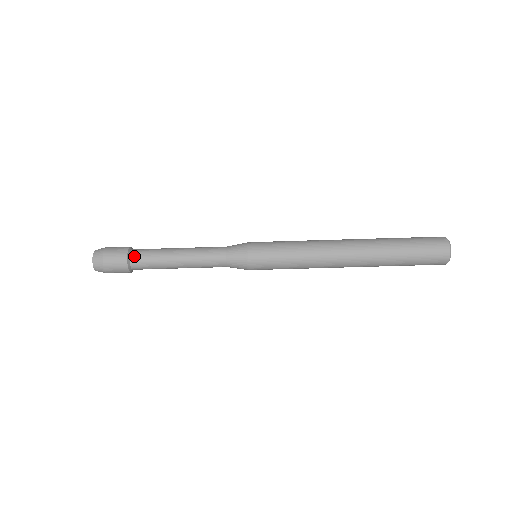
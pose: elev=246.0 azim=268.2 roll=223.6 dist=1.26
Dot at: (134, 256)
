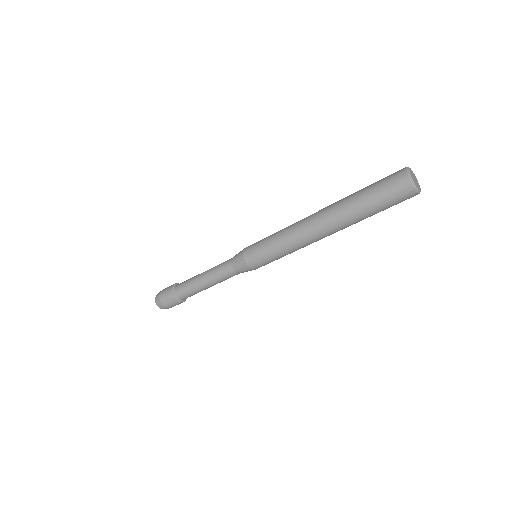
Dot at: (178, 295)
